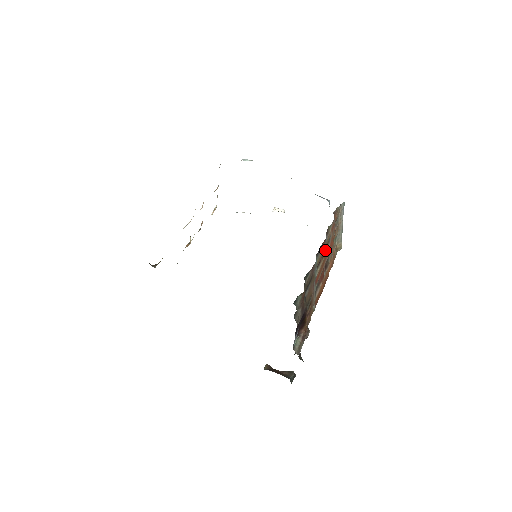
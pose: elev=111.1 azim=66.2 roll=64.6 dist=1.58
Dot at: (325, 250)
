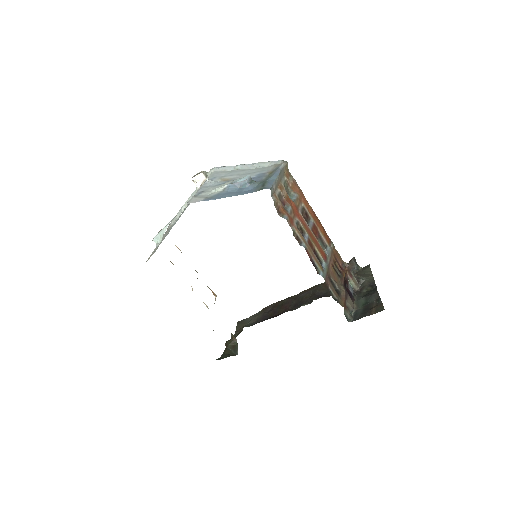
Dot at: (307, 241)
